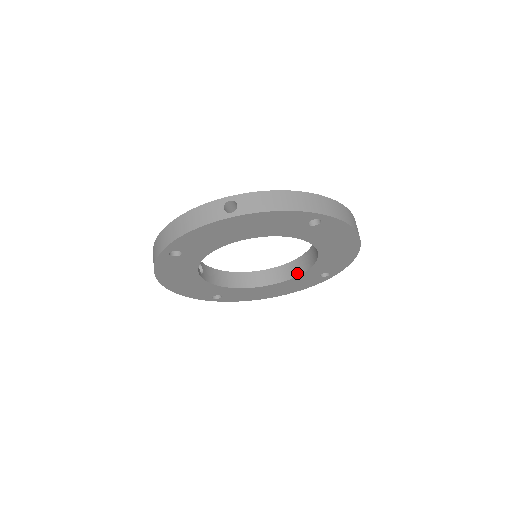
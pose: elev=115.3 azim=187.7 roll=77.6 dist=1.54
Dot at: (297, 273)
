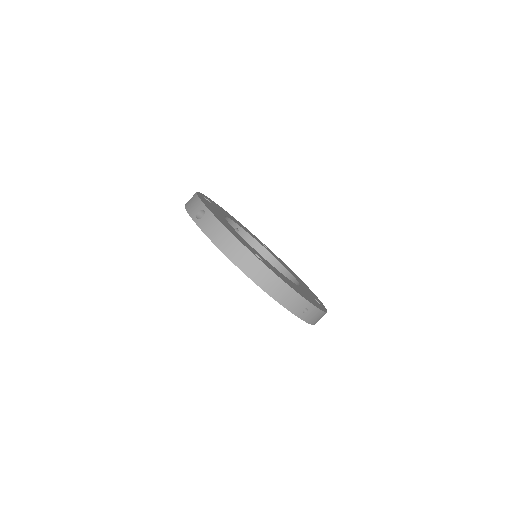
Dot at: occluded
